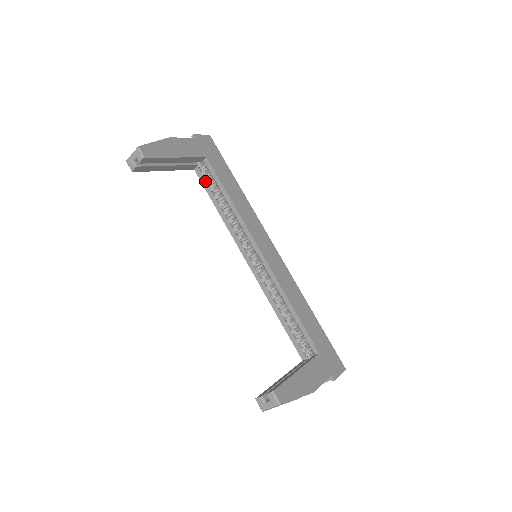
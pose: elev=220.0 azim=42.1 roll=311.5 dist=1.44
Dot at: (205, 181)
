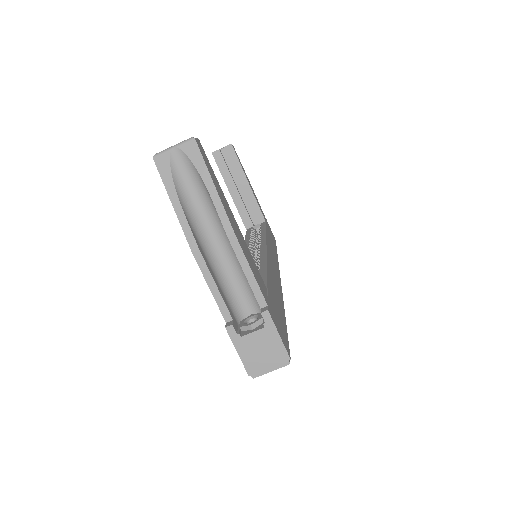
Dot at: occluded
